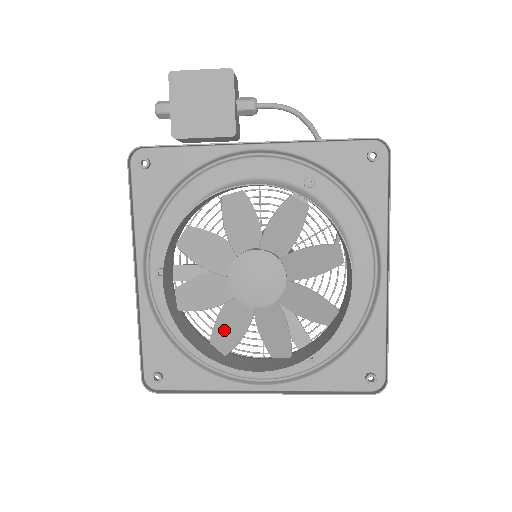
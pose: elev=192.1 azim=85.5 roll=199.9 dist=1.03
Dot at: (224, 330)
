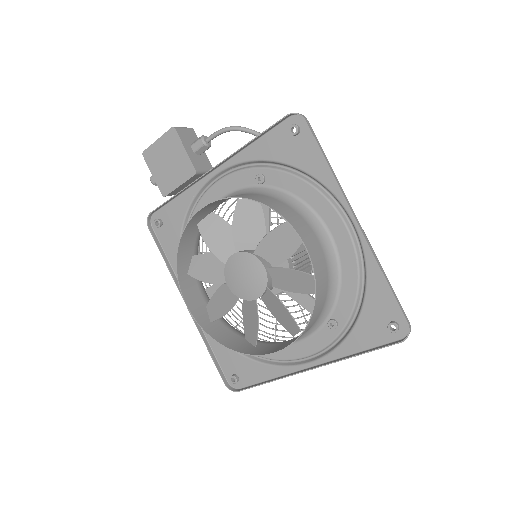
Dot at: (248, 326)
